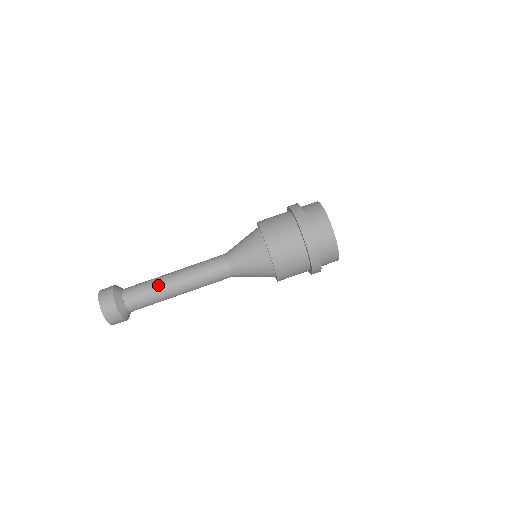
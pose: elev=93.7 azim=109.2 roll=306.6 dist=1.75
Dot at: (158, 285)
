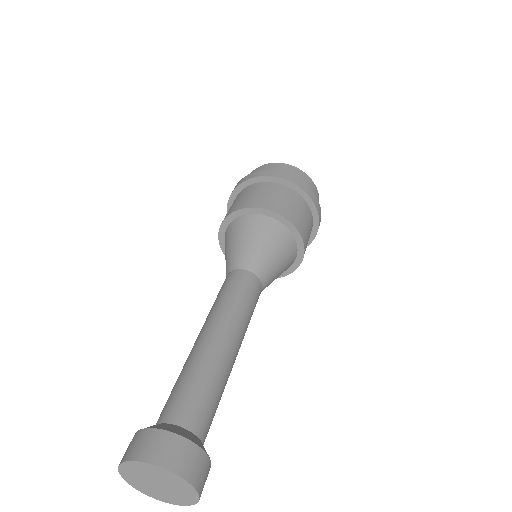
Dot at: (218, 366)
